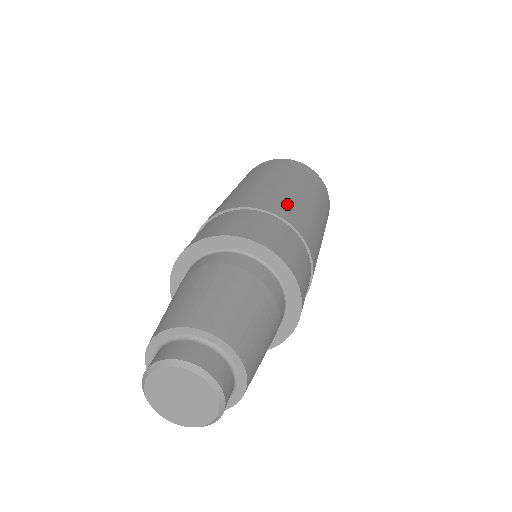
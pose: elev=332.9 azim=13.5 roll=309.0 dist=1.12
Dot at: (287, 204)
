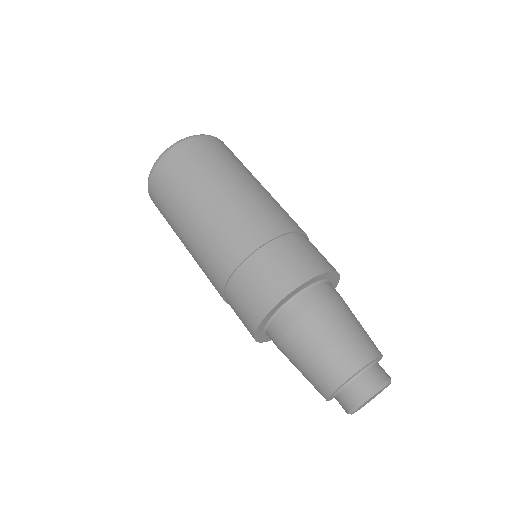
Dot at: (235, 229)
